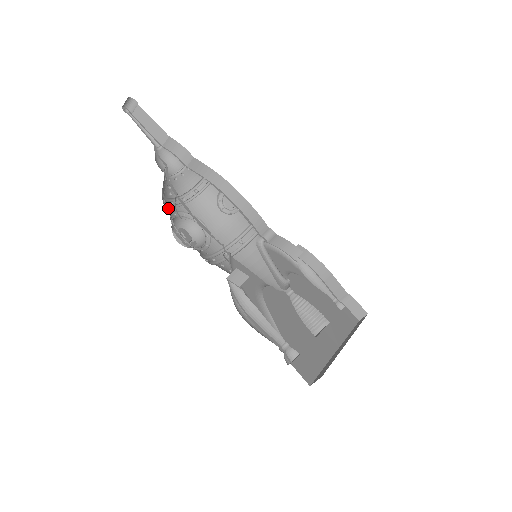
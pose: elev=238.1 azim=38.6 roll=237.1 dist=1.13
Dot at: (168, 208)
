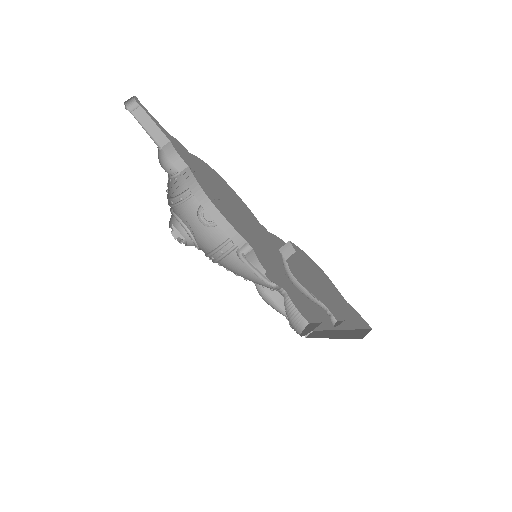
Dot at: occluded
